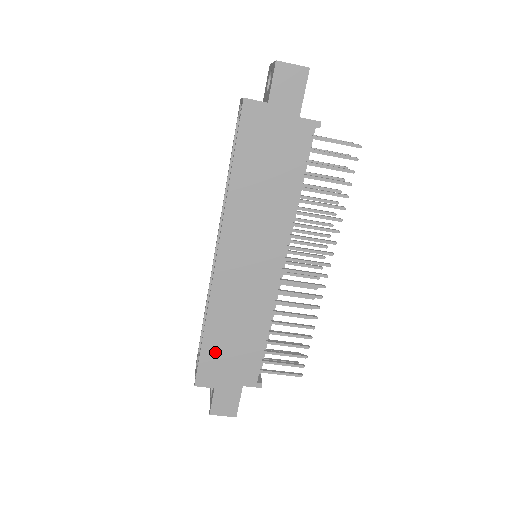
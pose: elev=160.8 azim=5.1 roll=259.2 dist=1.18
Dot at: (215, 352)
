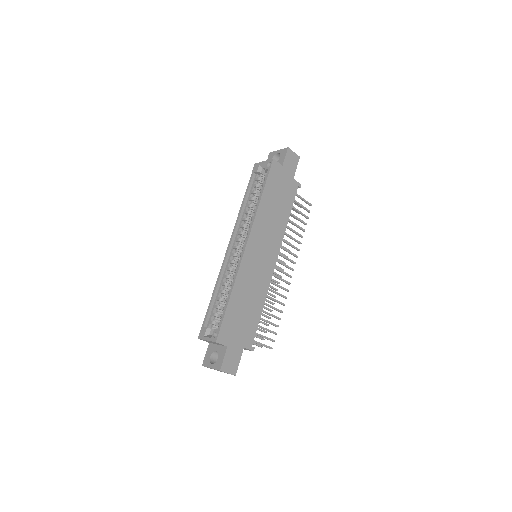
Dot at: (233, 315)
